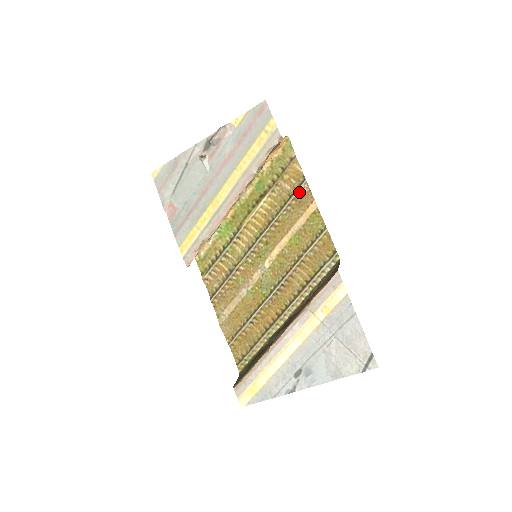
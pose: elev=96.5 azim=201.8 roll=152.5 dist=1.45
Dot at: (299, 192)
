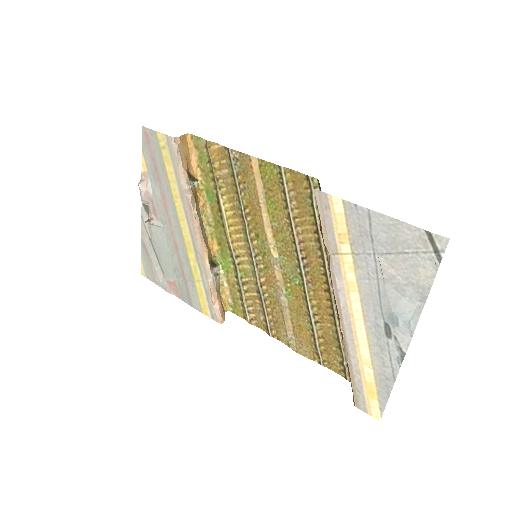
Dot at: (235, 164)
